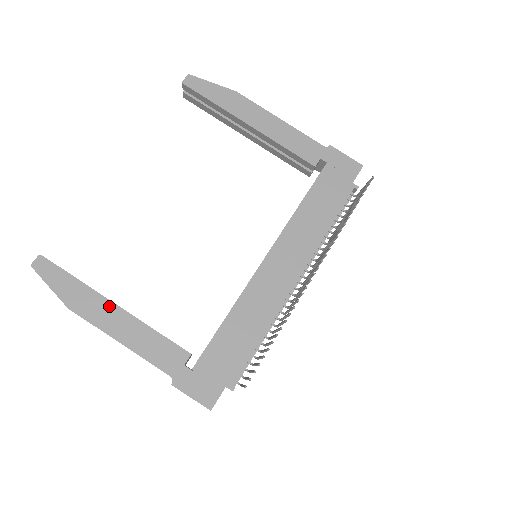
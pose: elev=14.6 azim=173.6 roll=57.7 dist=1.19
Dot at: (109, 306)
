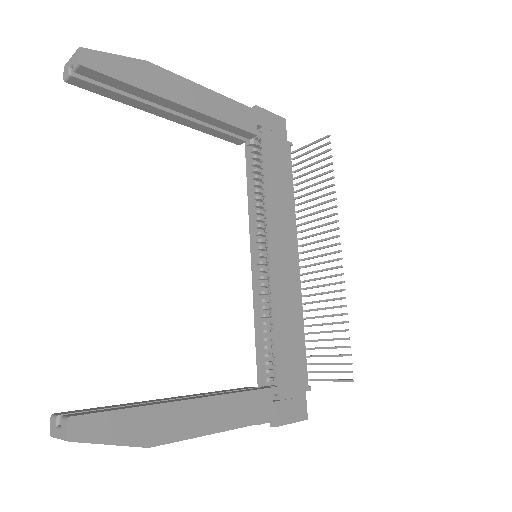
Dot at: (185, 407)
